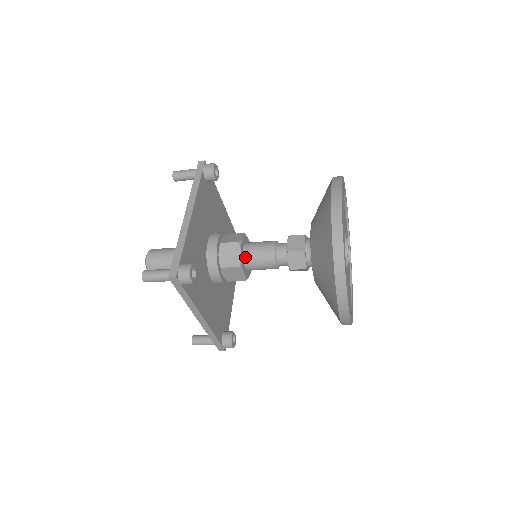
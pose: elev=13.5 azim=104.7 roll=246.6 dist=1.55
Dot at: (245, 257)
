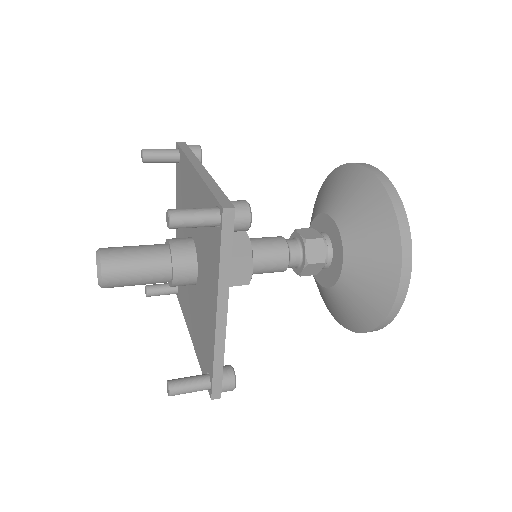
Dot at: (252, 249)
